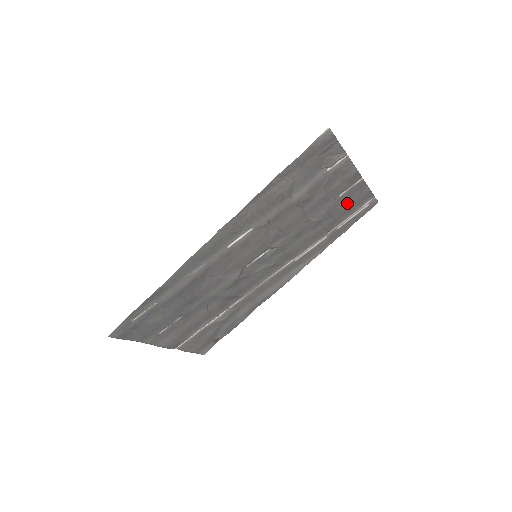
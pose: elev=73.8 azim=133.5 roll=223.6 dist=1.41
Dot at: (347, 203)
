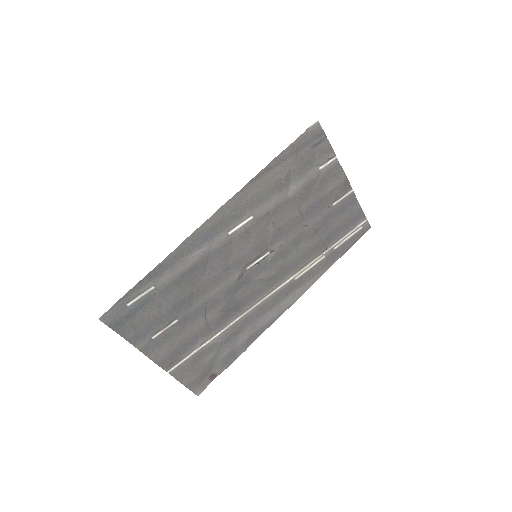
Dot at: (341, 217)
